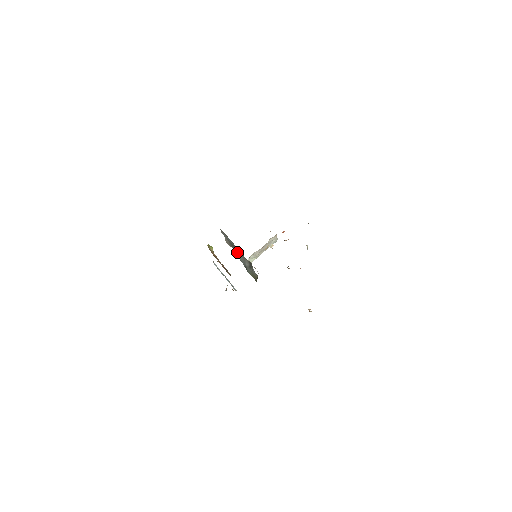
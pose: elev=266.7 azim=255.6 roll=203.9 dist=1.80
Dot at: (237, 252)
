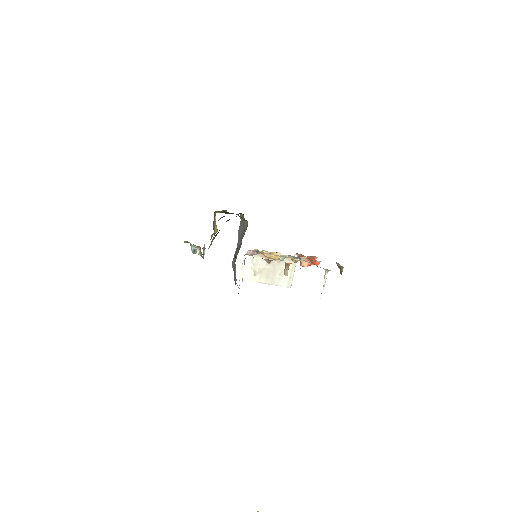
Dot at: occluded
